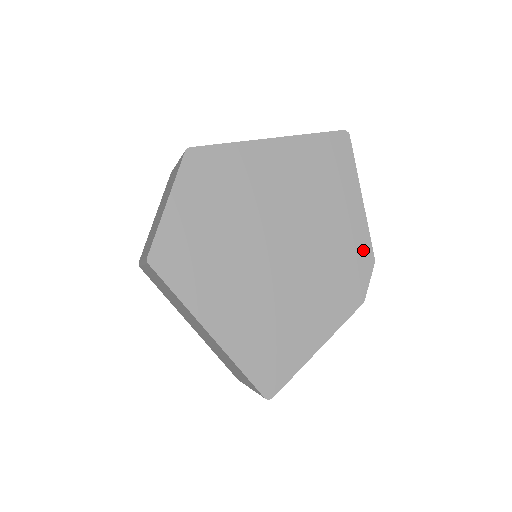
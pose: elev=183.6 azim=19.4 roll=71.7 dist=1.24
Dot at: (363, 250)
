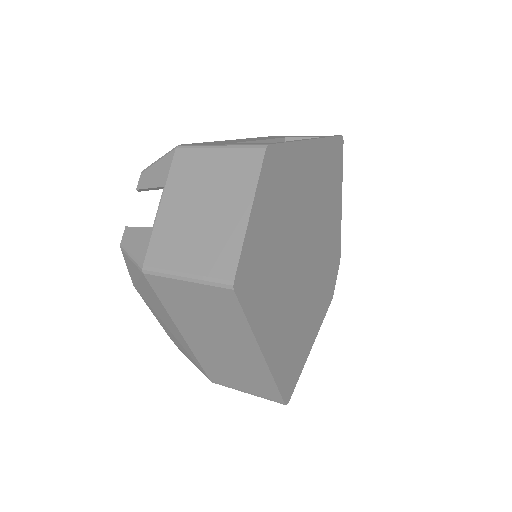
Dot at: (337, 251)
